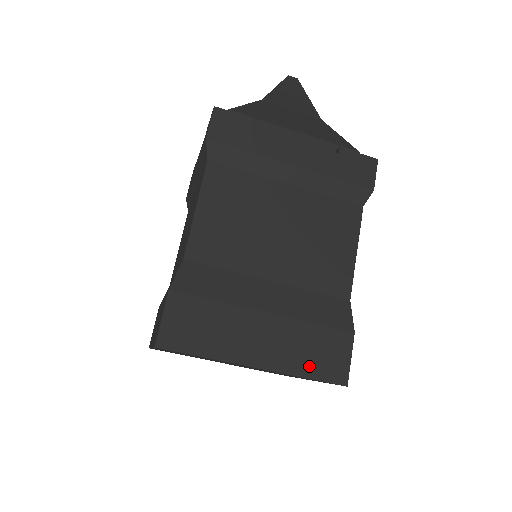
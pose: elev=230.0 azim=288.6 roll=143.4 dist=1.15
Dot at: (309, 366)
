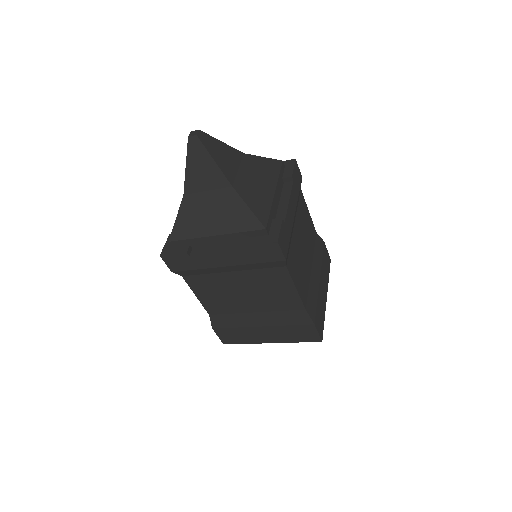
Dot at: (297, 339)
